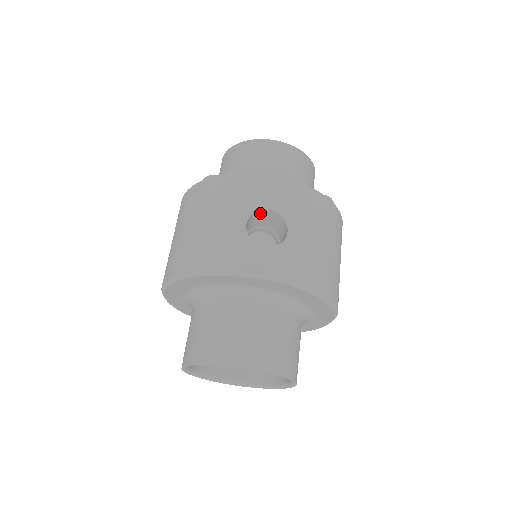
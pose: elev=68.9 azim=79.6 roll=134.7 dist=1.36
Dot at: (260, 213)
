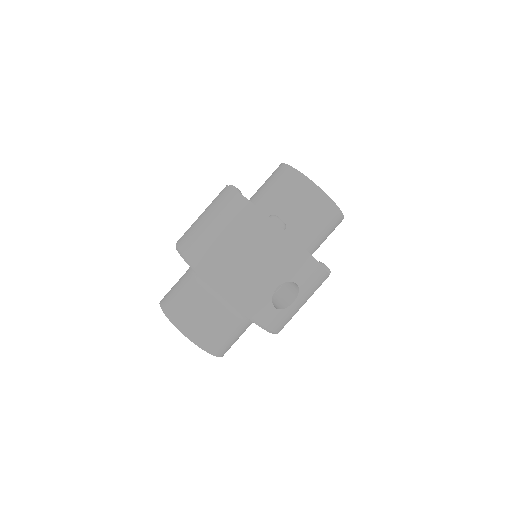
Dot at: occluded
